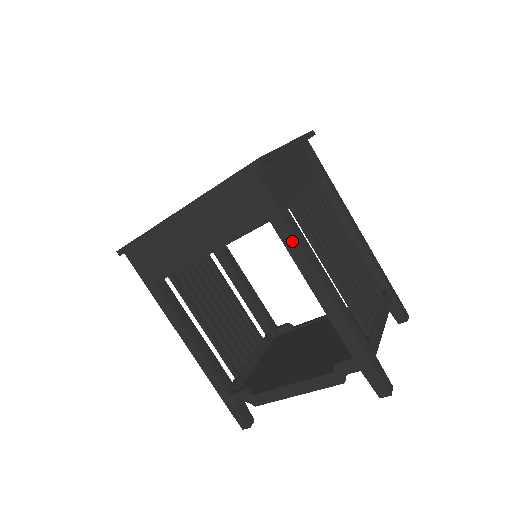
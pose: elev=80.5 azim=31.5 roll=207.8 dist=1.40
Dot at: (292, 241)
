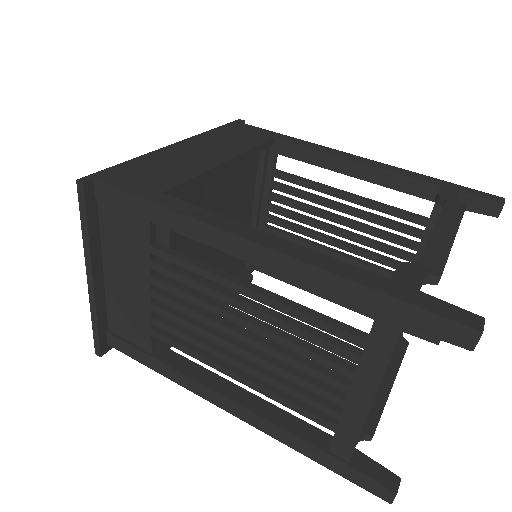
Dot at: (303, 142)
